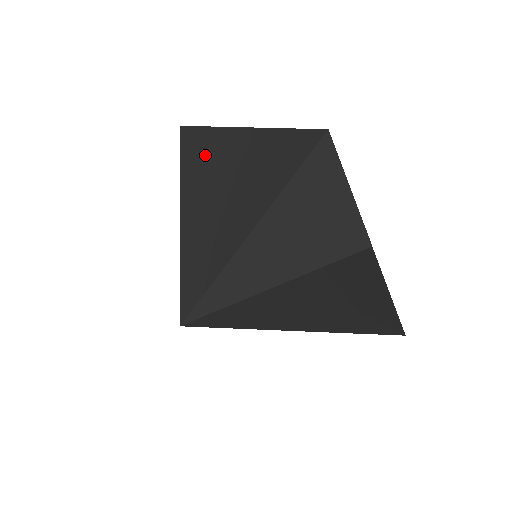
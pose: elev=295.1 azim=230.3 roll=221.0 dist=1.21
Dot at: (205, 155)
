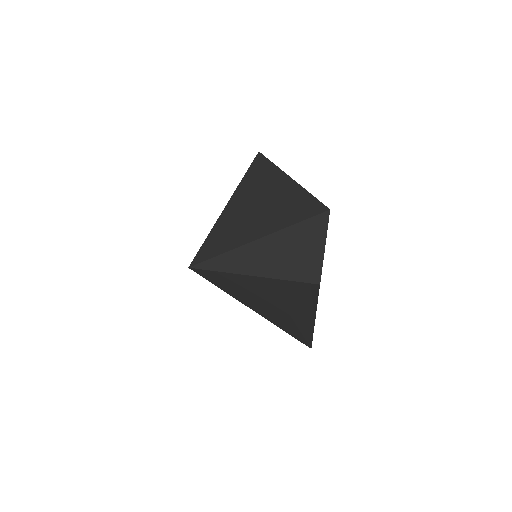
Dot at: (263, 180)
